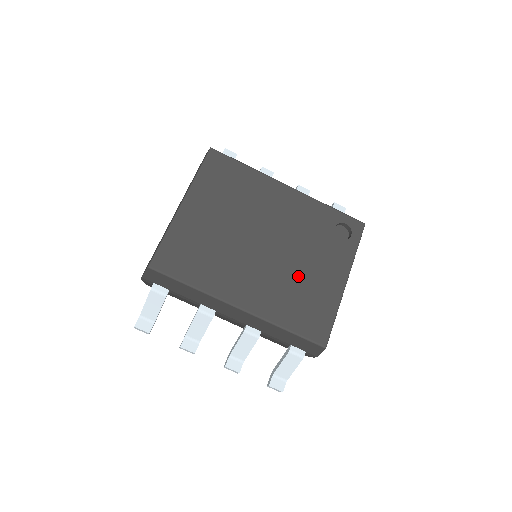
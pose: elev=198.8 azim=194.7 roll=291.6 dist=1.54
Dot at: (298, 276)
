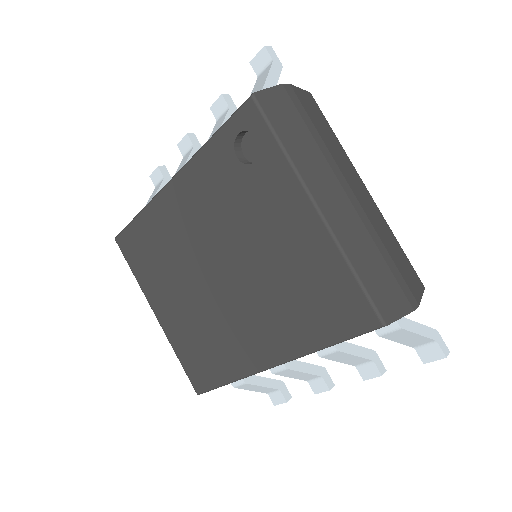
Dot at: (272, 271)
